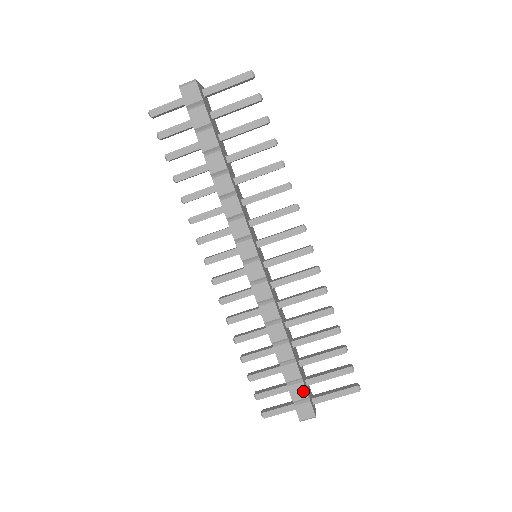
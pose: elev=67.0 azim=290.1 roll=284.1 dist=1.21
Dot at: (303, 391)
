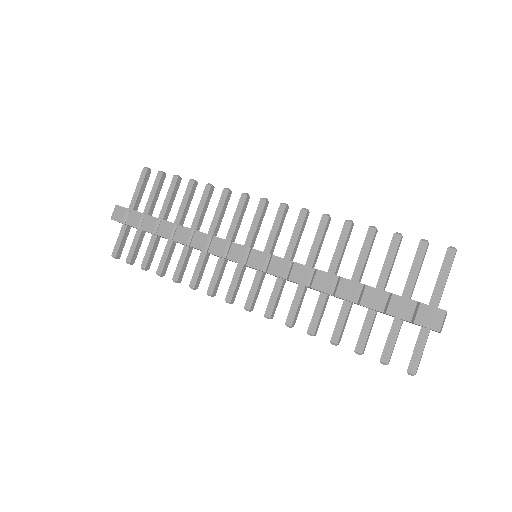
Dot at: (403, 301)
